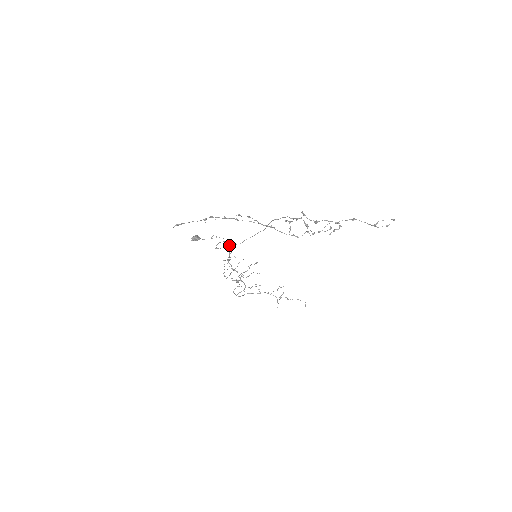
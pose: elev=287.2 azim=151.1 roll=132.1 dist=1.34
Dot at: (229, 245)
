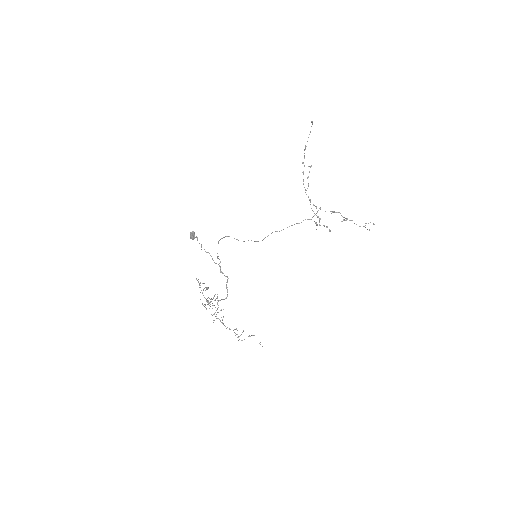
Dot at: occluded
